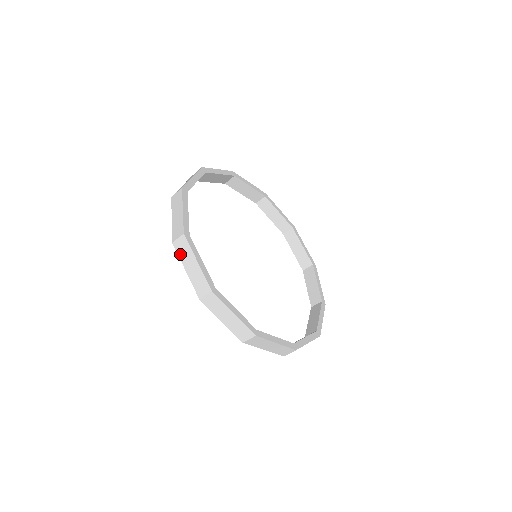
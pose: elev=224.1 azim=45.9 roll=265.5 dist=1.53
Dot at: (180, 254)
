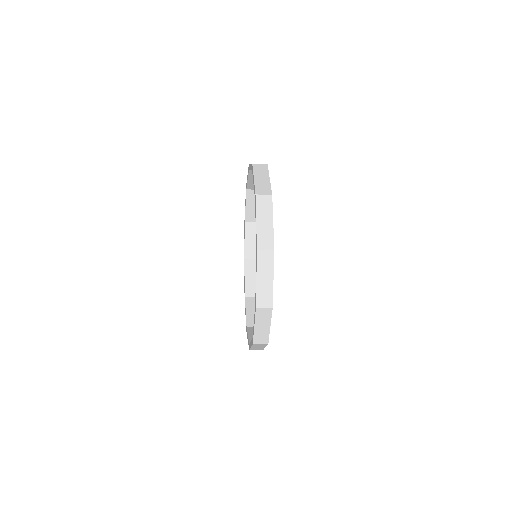
Dot at: (260, 264)
